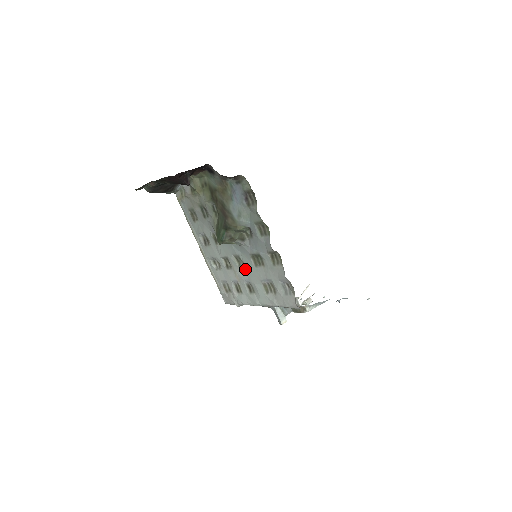
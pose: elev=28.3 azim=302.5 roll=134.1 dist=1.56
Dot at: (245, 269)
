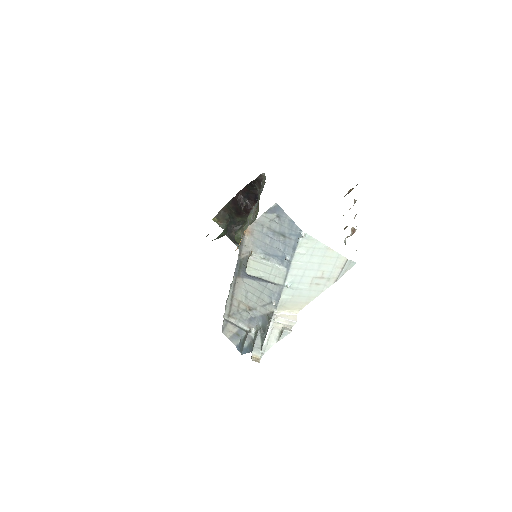
Dot at: occluded
